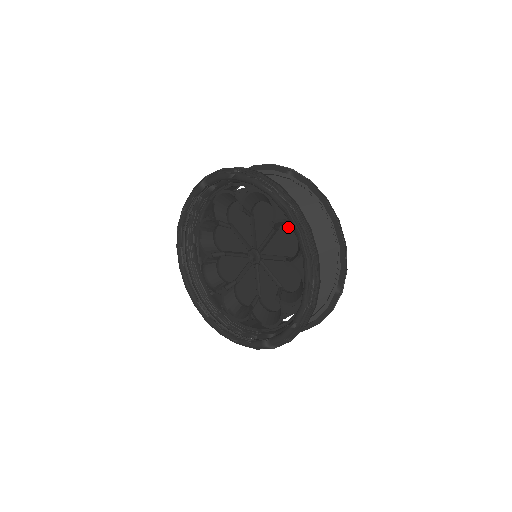
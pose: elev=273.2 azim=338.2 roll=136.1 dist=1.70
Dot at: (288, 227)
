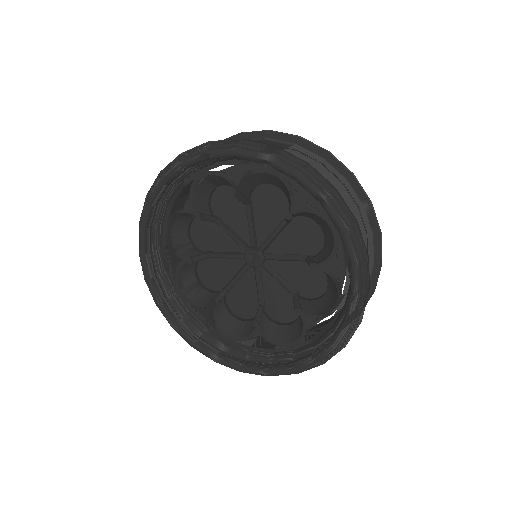
Dot at: occluded
